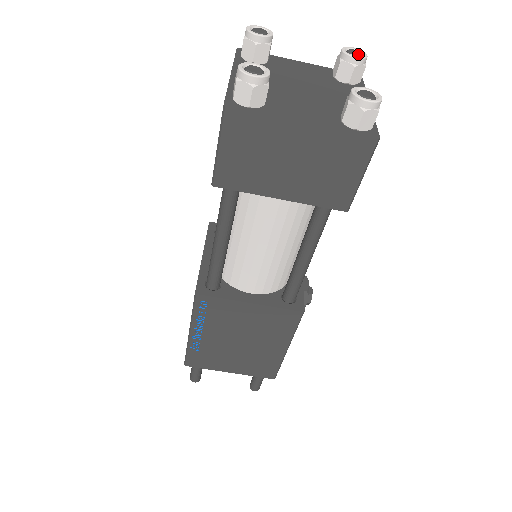
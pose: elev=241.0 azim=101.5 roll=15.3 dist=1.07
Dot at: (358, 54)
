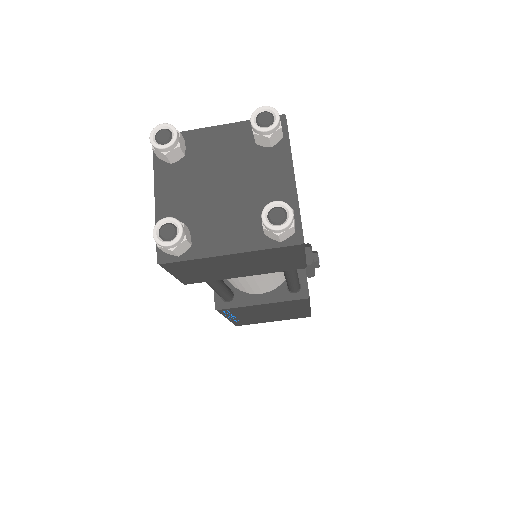
Dot at: (268, 122)
